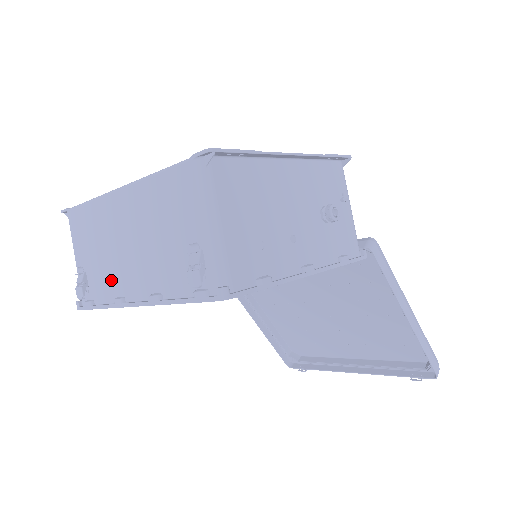
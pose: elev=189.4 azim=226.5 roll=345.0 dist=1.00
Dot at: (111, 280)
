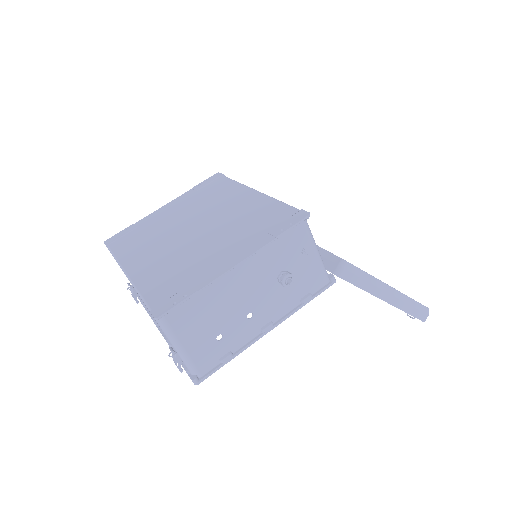
Dot at: occluded
